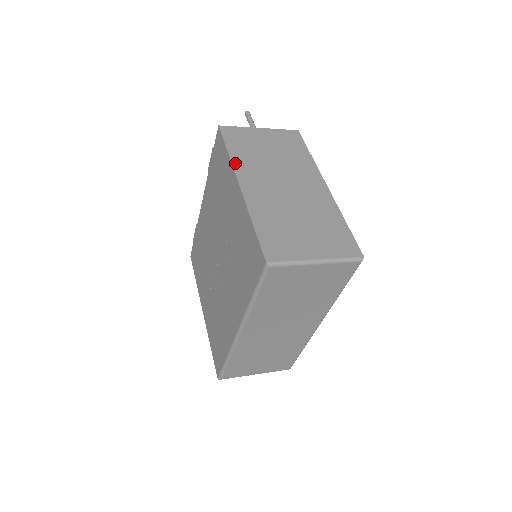
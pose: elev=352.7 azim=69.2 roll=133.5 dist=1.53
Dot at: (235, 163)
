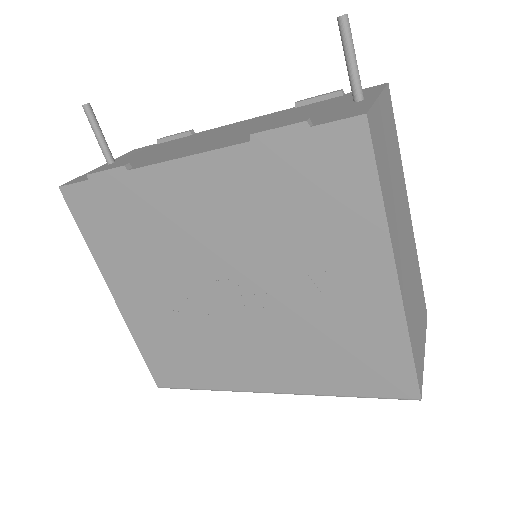
Dot at: (390, 225)
